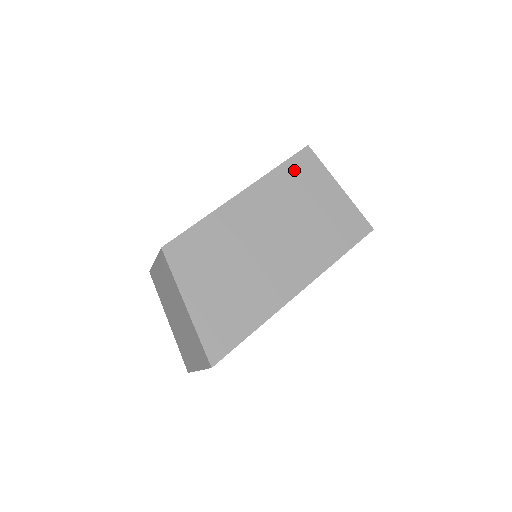
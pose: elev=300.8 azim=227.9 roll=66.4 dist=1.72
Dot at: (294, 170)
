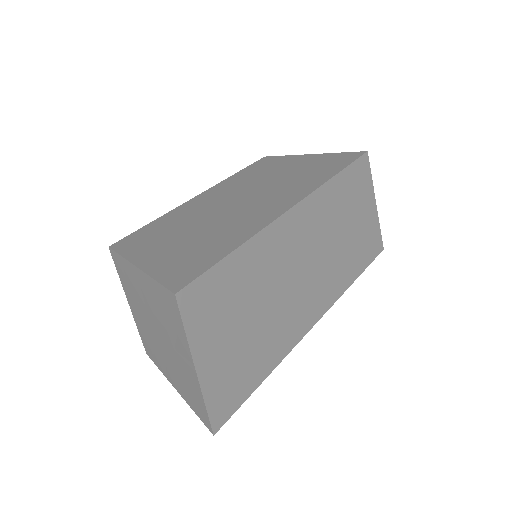
Dot at: (254, 168)
